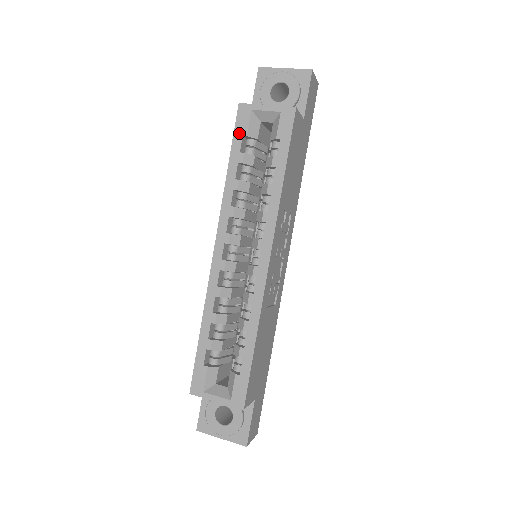
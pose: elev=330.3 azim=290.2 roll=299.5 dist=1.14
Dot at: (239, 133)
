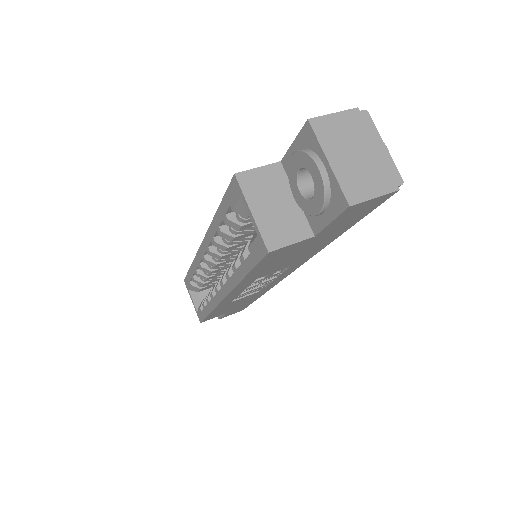
Dot at: (228, 199)
